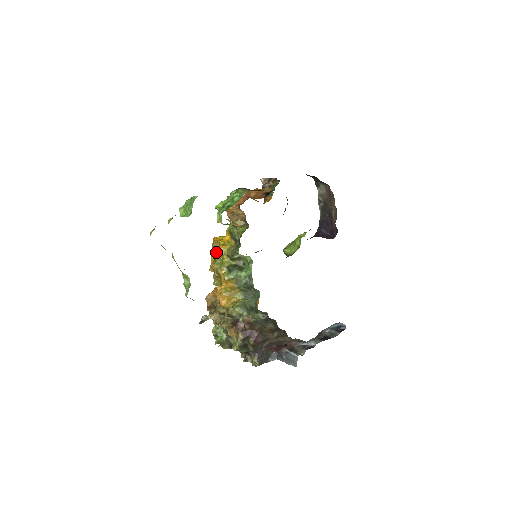
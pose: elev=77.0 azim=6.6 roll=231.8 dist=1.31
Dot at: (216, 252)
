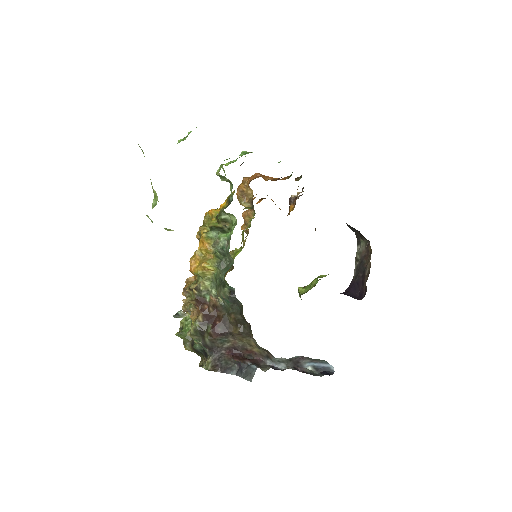
Dot at: (208, 215)
